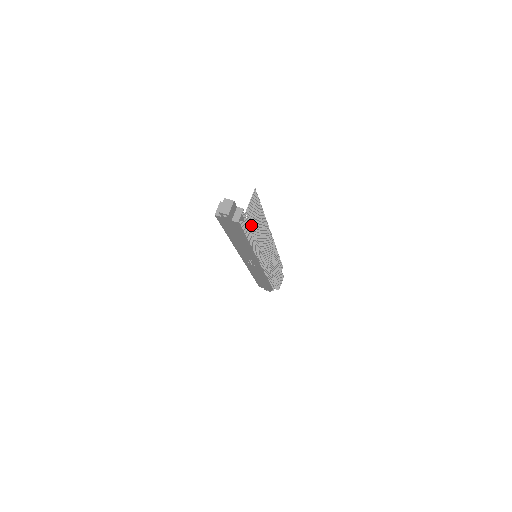
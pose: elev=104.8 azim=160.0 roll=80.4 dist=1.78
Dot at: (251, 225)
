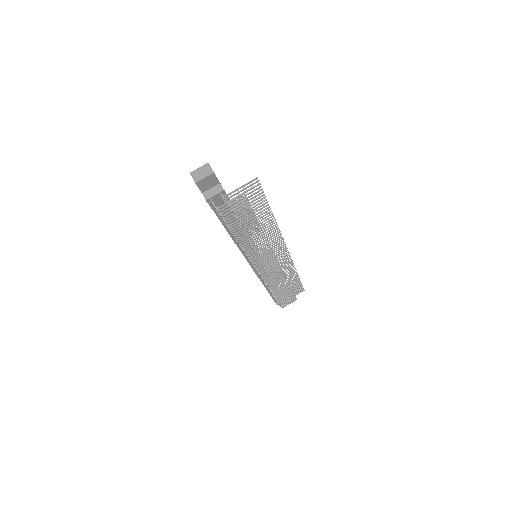
Dot at: (225, 214)
